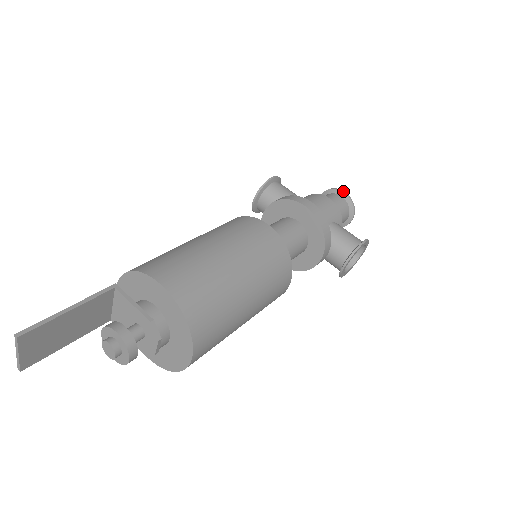
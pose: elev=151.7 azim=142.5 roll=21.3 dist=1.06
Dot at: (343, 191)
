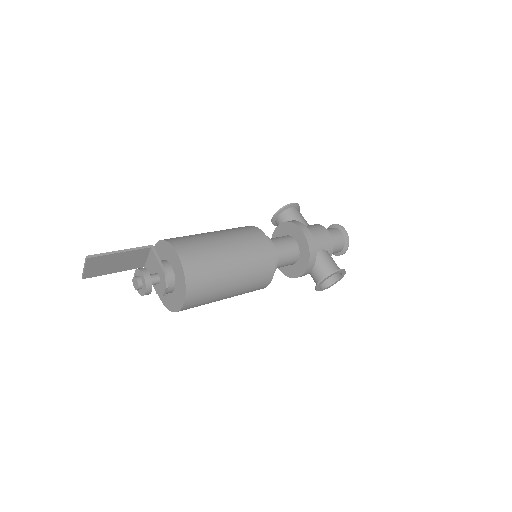
Dot at: (344, 229)
